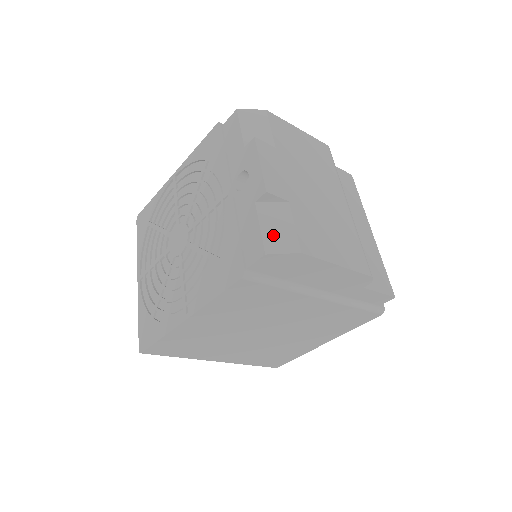
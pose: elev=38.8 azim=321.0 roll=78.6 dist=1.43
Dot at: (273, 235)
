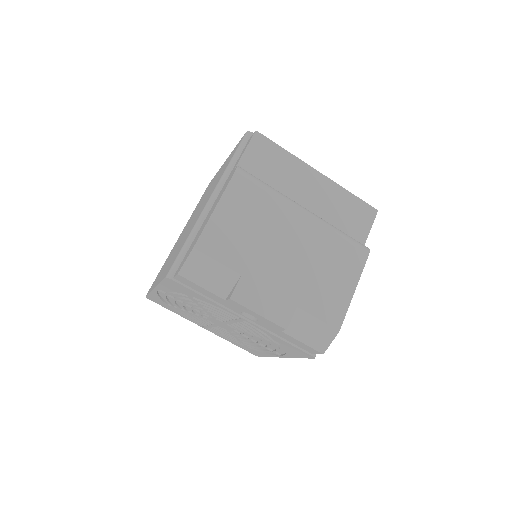
Dot at: (314, 339)
